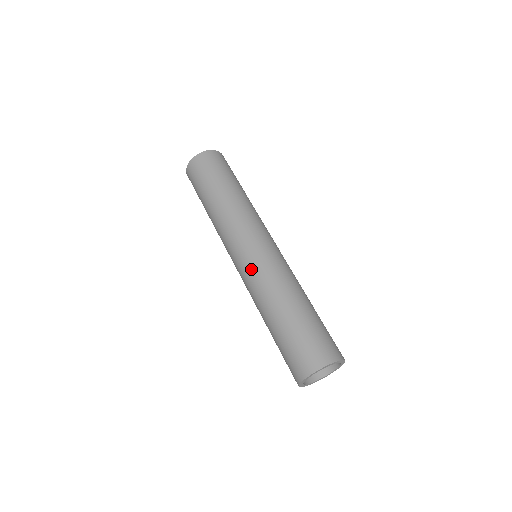
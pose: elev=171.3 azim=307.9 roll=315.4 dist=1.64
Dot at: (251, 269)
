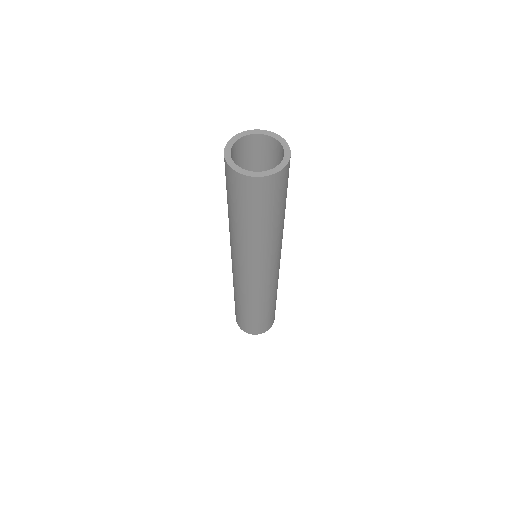
Dot at: (233, 273)
